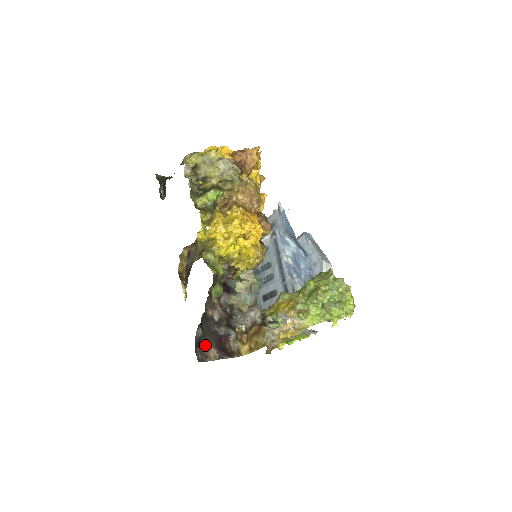
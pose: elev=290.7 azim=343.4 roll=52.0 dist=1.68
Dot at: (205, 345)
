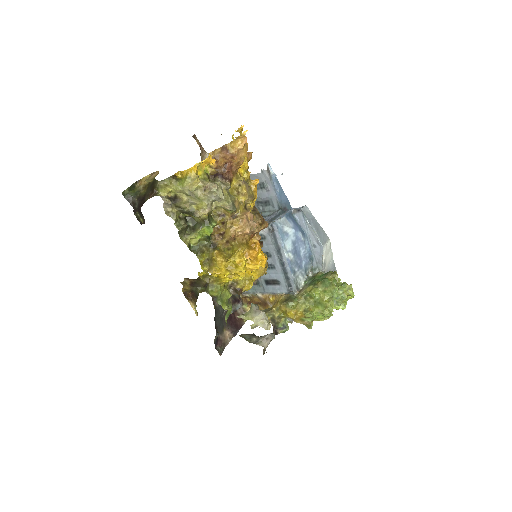
Dot at: (221, 335)
